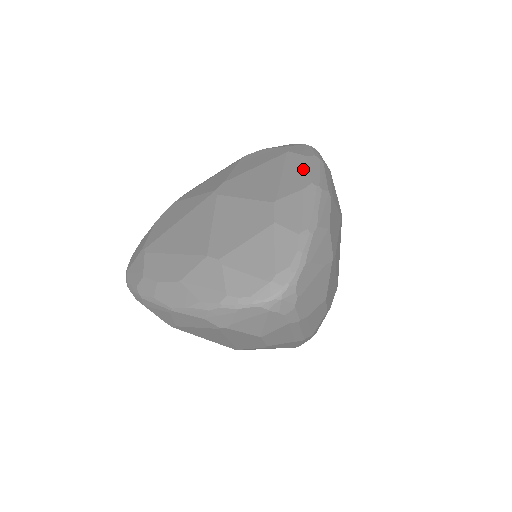
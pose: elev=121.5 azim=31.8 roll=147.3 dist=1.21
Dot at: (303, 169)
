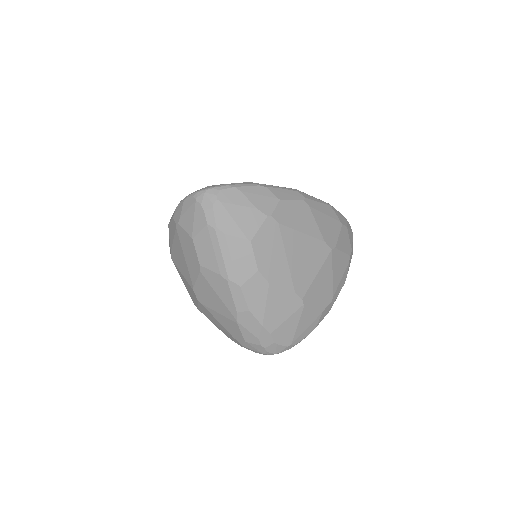
Dot at: occluded
